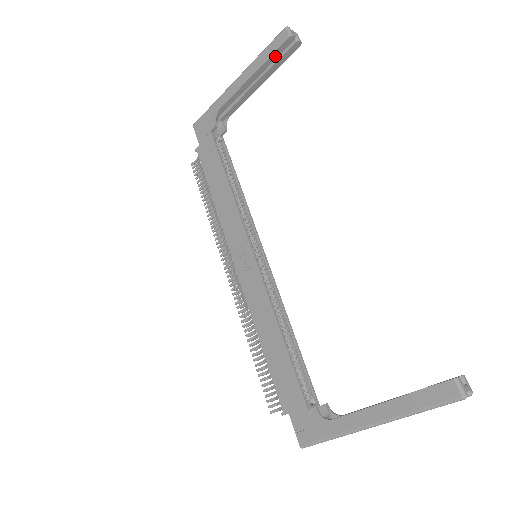
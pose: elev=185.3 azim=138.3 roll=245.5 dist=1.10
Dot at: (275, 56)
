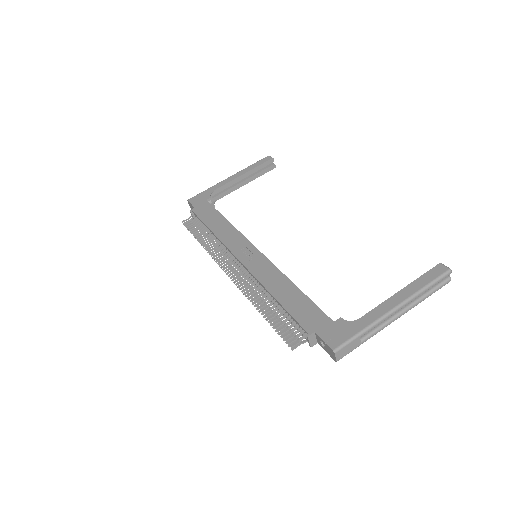
Dot at: (260, 167)
